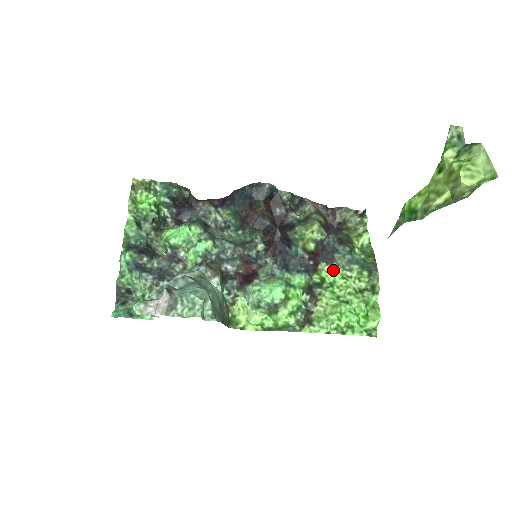
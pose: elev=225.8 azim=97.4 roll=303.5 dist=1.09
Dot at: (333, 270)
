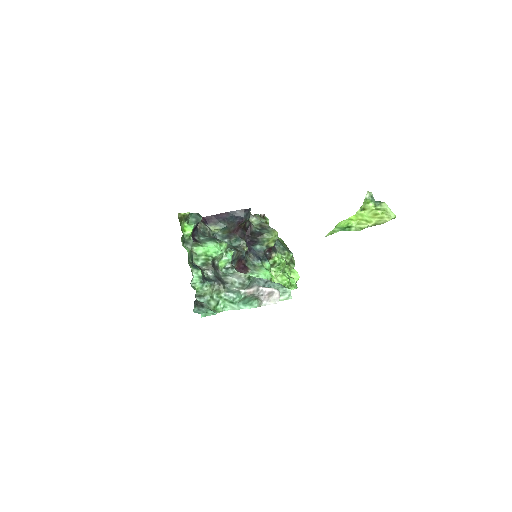
Dot at: (278, 256)
